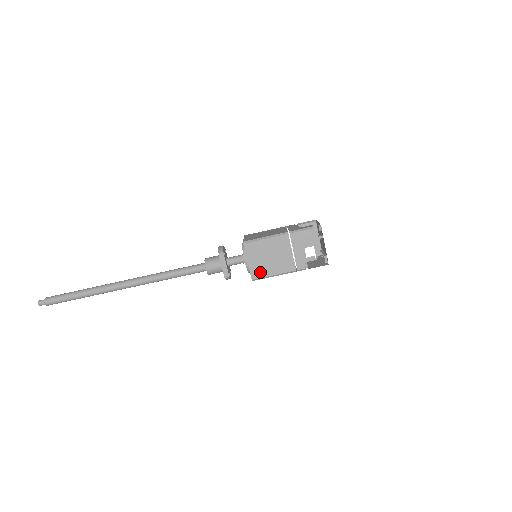
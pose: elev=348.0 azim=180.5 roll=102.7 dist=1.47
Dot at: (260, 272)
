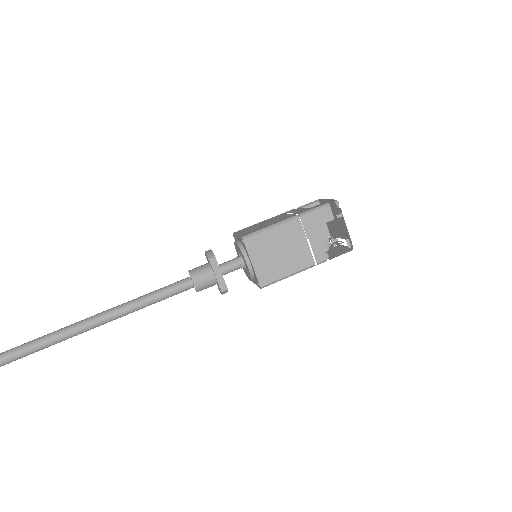
Dot at: (270, 274)
